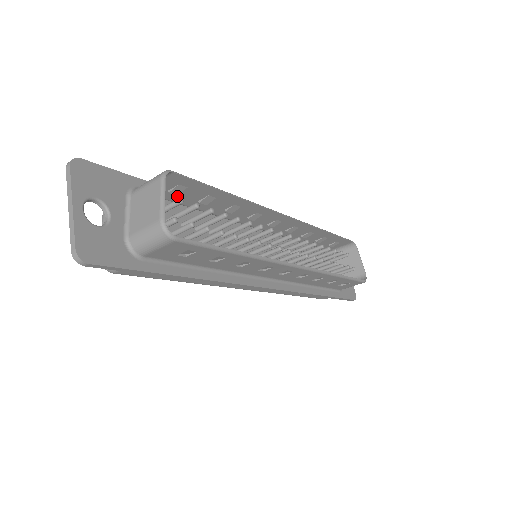
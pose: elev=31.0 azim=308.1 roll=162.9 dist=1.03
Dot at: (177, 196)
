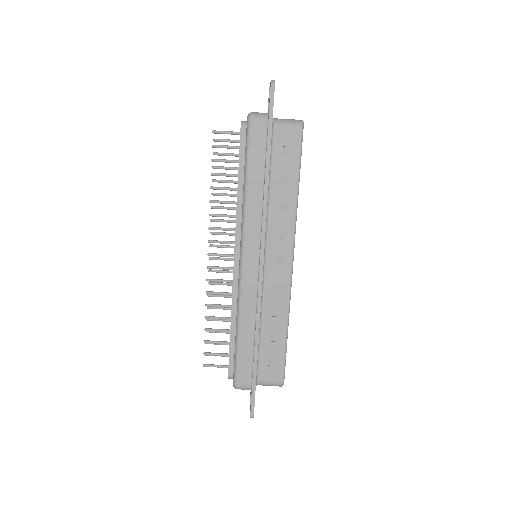
Dot at: occluded
